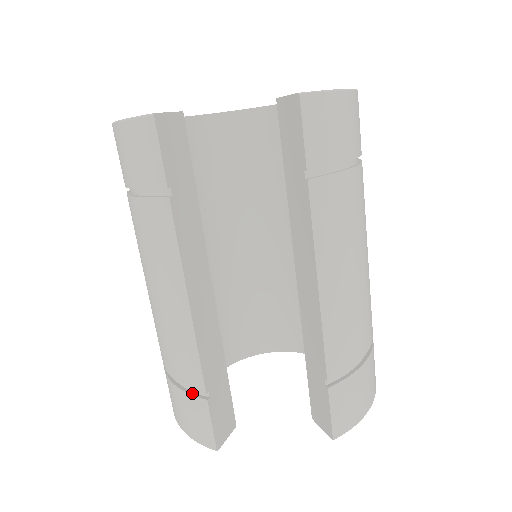
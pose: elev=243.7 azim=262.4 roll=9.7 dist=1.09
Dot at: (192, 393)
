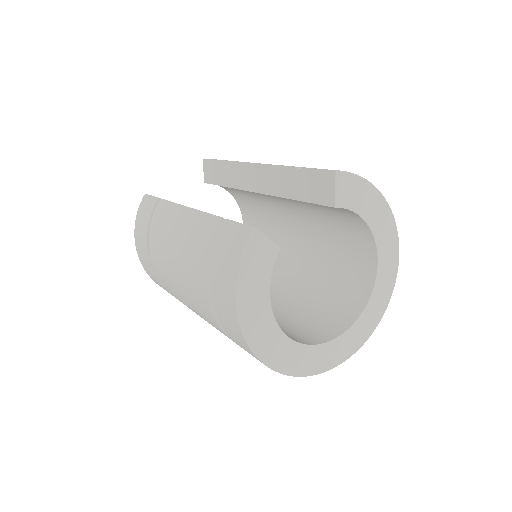
Dot at: (218, 237)
